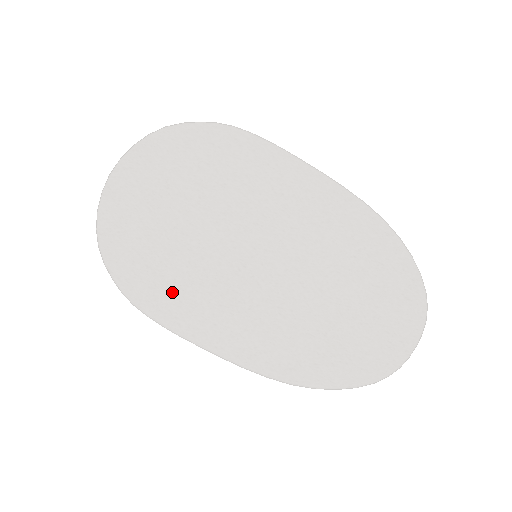
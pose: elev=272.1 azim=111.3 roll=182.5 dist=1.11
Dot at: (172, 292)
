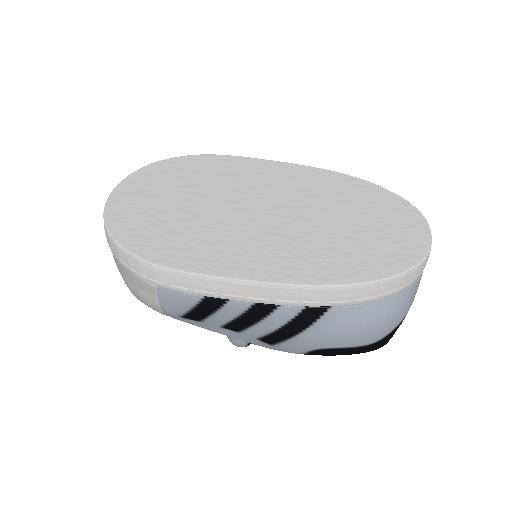
Dot at: (191, 247)
